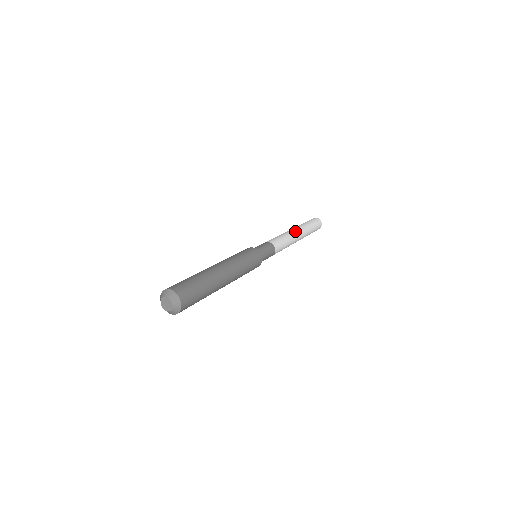
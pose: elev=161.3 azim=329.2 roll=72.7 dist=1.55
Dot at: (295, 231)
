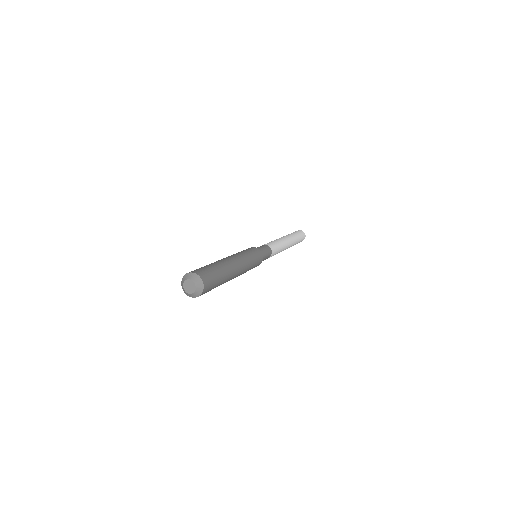
Dot at: occluded
